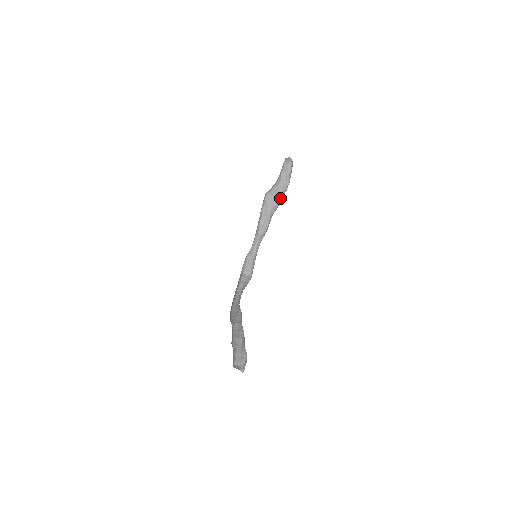
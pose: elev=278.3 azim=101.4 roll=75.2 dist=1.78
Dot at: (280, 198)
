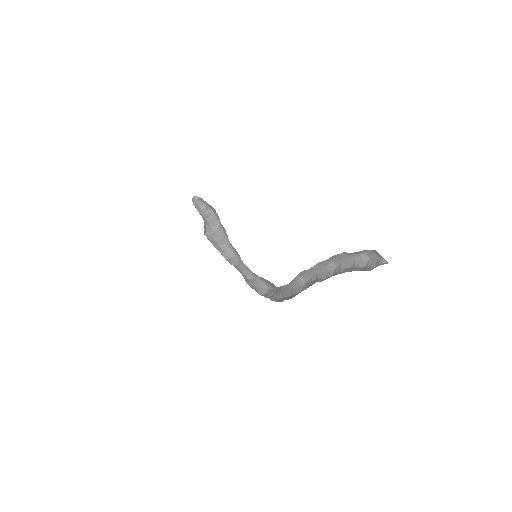
Dot at: (220, 228)
